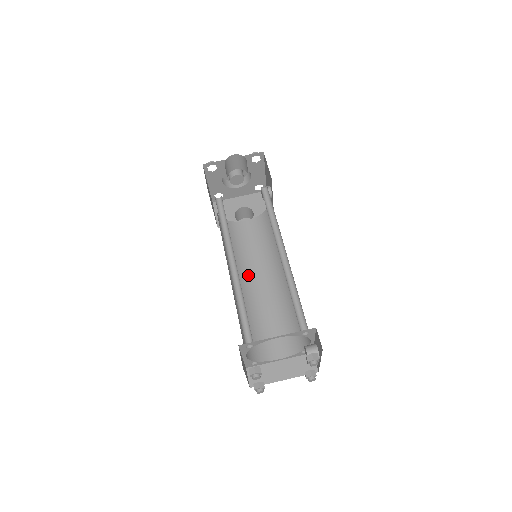
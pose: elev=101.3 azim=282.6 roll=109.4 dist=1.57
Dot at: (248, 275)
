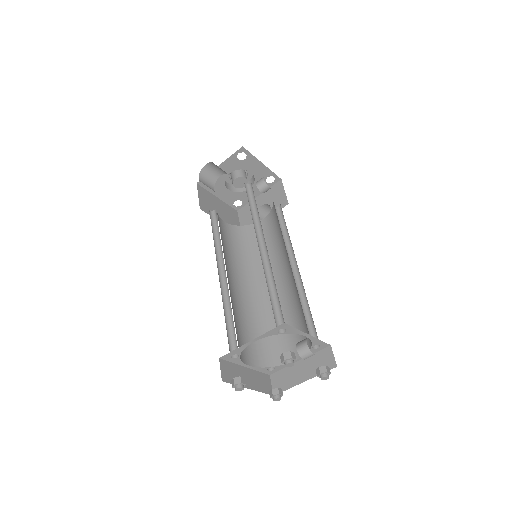
Dot at: occluded
